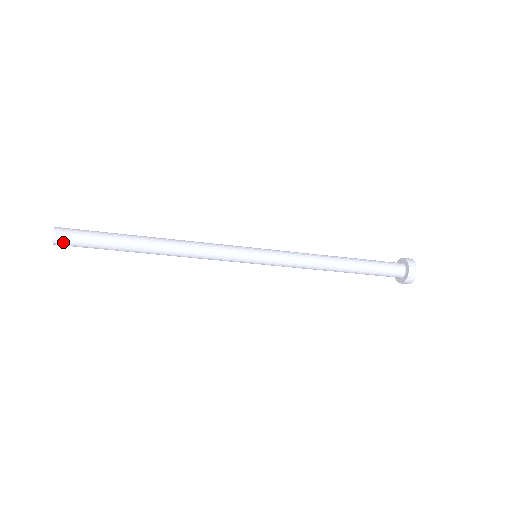
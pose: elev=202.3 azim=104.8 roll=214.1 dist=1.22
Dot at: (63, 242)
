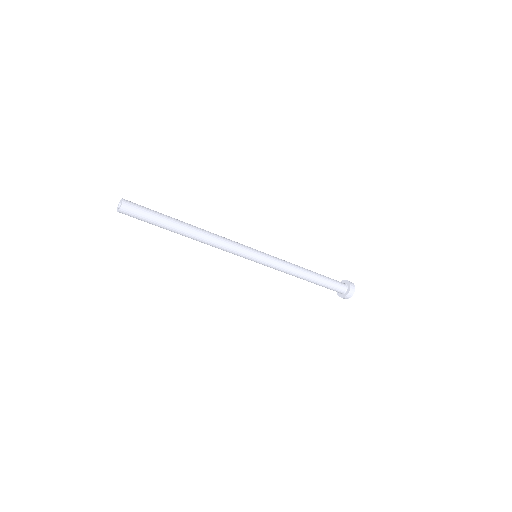
Dot at: (126, 214)
